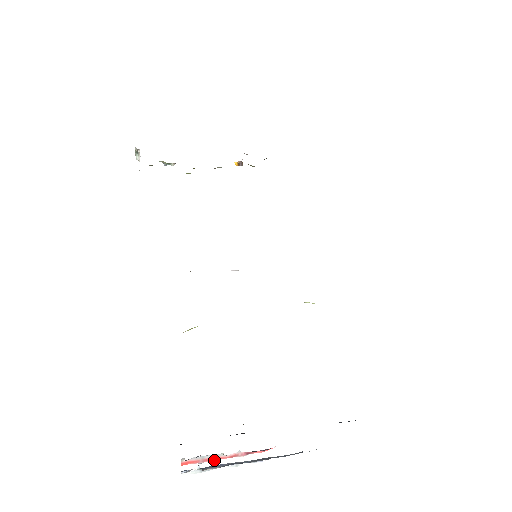
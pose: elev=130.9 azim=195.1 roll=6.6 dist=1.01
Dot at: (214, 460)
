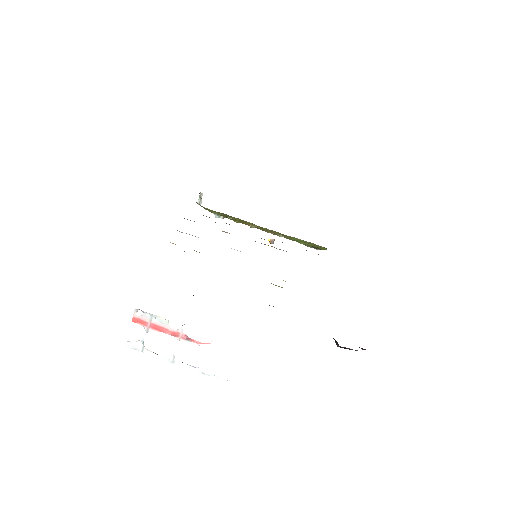
Dot at: (158, 330)
